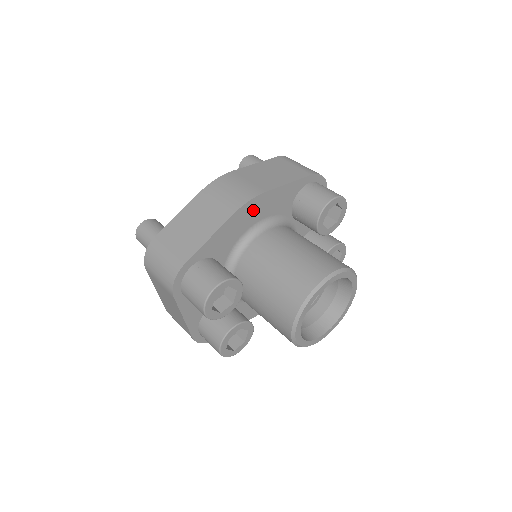
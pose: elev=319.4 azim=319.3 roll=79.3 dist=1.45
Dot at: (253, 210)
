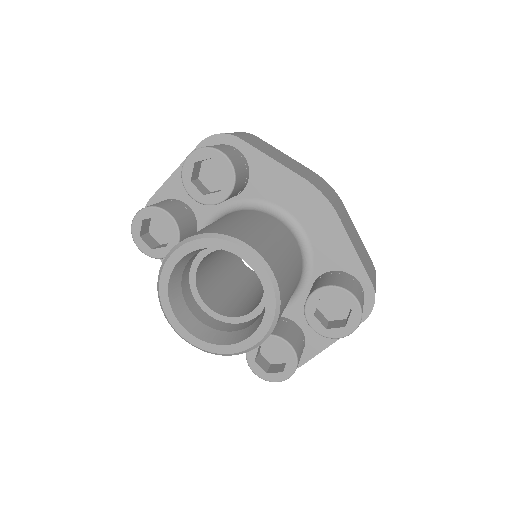
Dot at: (314, 208)
